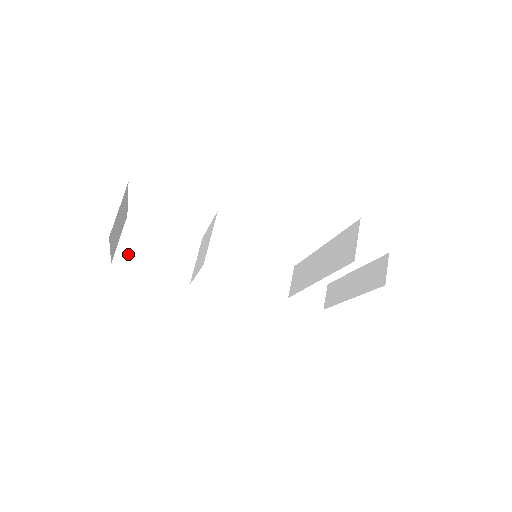
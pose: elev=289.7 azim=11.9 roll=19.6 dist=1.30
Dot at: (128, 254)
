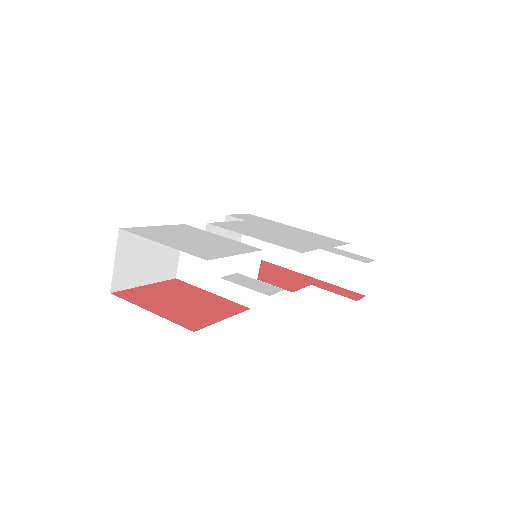
Dot at: (124, 274)
